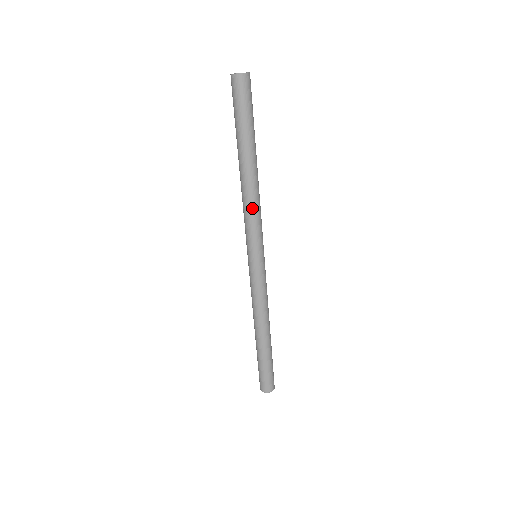
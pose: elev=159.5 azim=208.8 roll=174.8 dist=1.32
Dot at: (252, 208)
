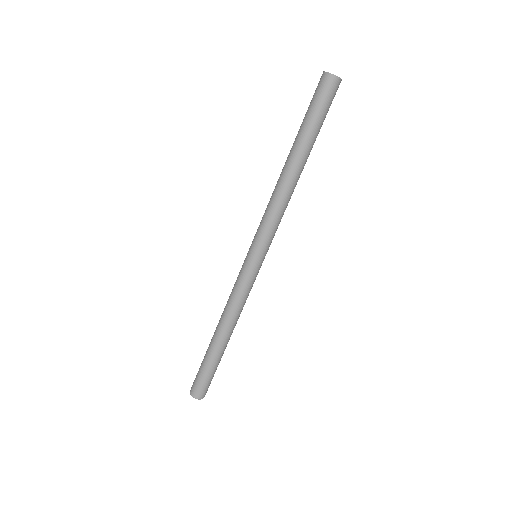
Dot at: (283, 208)
